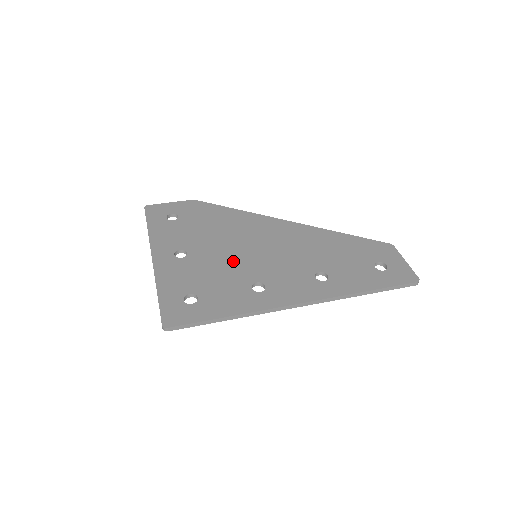
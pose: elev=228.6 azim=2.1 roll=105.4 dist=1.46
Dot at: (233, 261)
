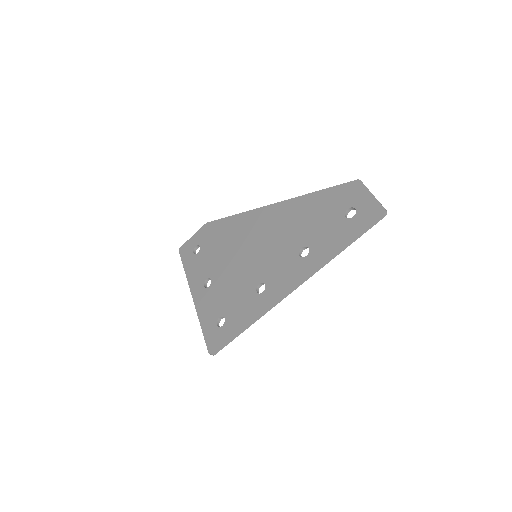
Dot at: (240, 271)
